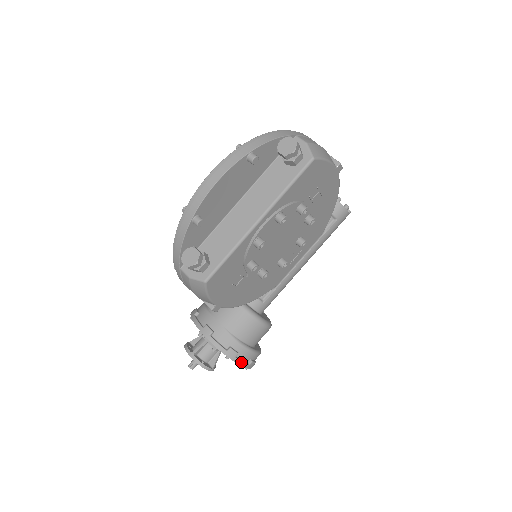
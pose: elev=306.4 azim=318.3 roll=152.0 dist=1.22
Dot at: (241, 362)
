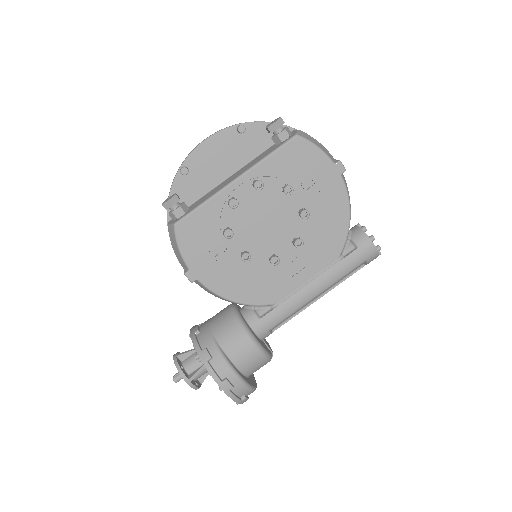
Dot at: (212, 370)
